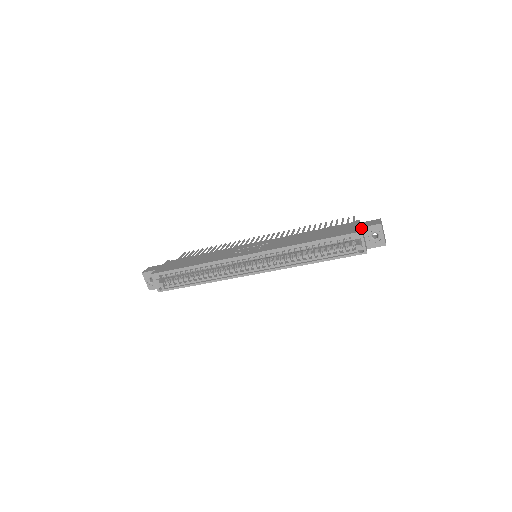
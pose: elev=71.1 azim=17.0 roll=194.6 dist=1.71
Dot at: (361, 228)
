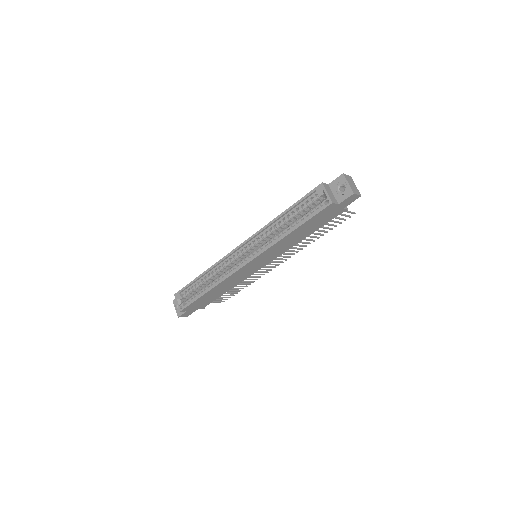
Dot at: (326, 184)
